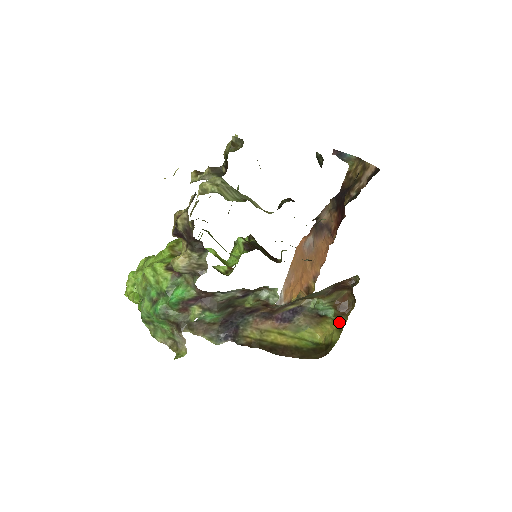
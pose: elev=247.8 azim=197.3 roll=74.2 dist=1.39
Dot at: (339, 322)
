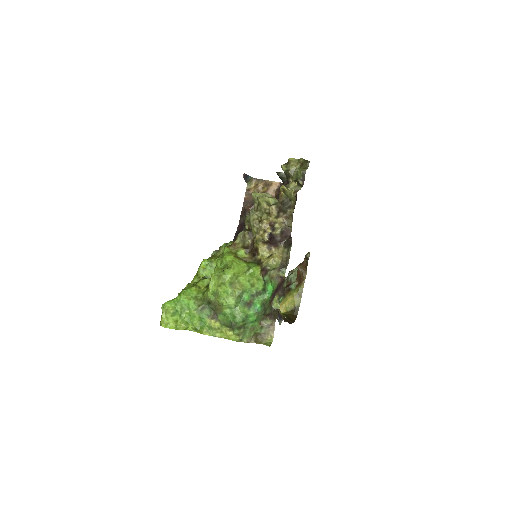
Dot at: (298, 290)
